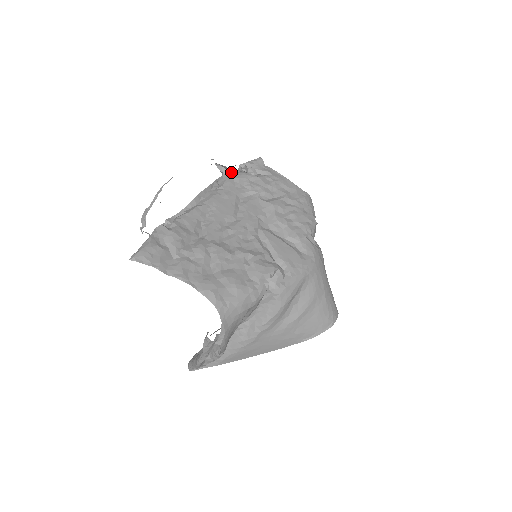
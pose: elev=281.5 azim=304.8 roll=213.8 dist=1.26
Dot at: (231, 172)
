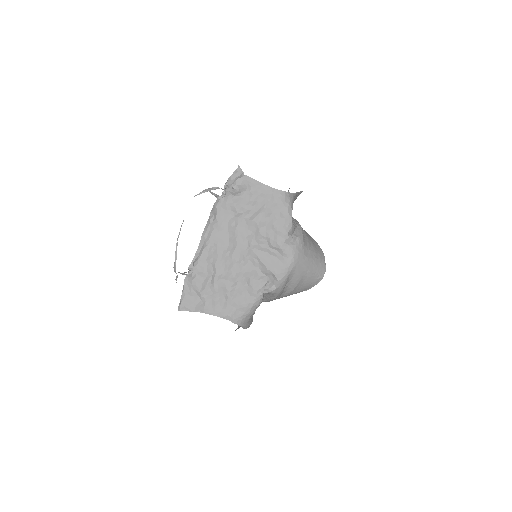
Dot at: (219, 199)
